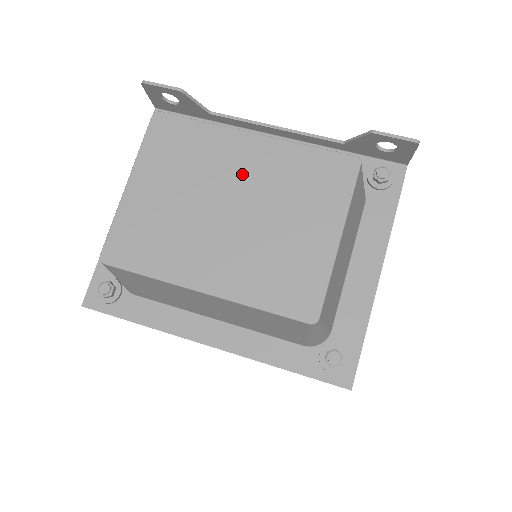
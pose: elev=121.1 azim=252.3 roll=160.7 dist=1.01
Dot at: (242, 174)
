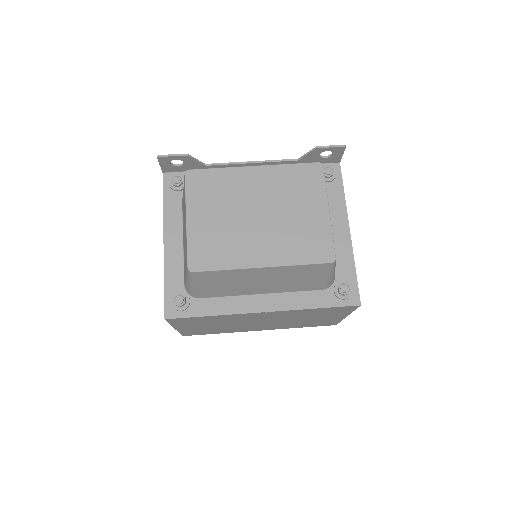
Dot at: (257, 192)
